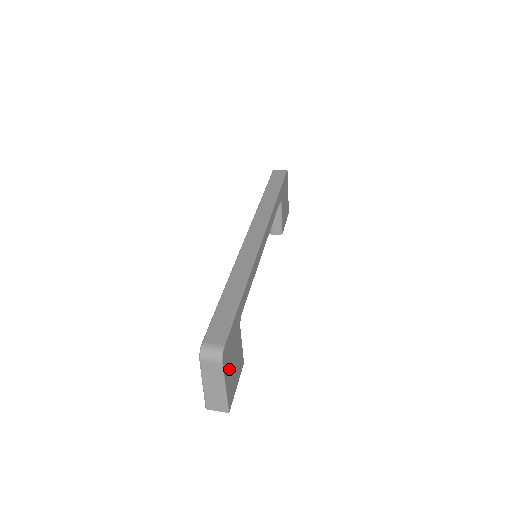
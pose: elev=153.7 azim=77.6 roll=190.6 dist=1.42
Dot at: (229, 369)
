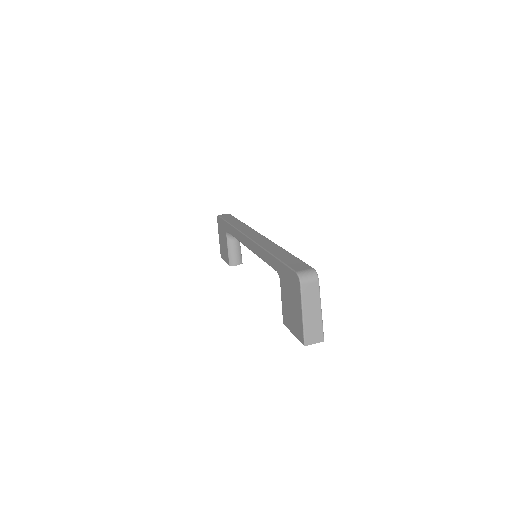
Dot at: occluded
